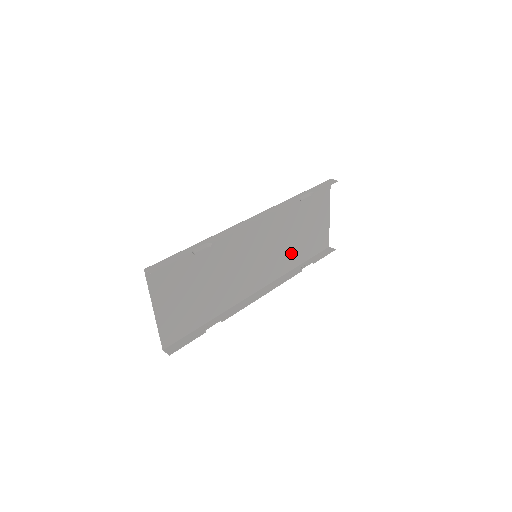
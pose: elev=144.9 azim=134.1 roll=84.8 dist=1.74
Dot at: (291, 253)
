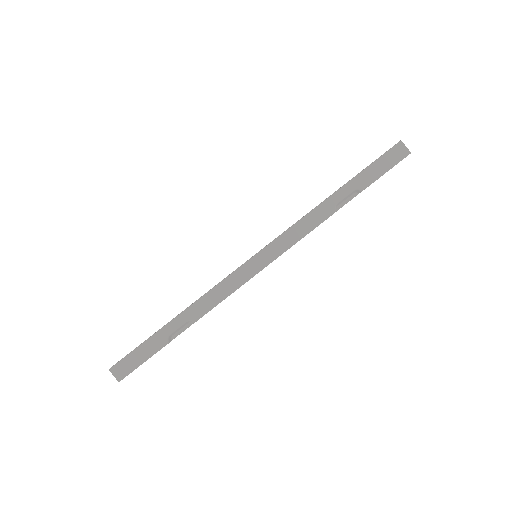
Dot at: occluded
